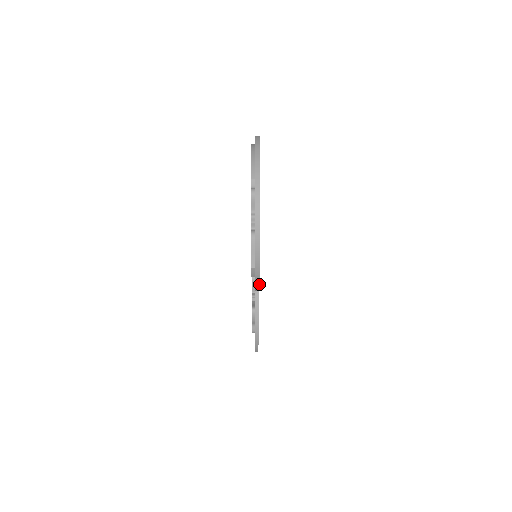
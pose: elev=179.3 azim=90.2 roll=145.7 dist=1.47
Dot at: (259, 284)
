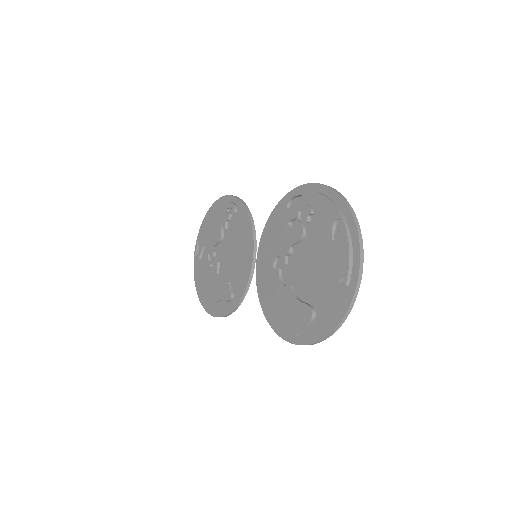
Dot at: (290, 341)
